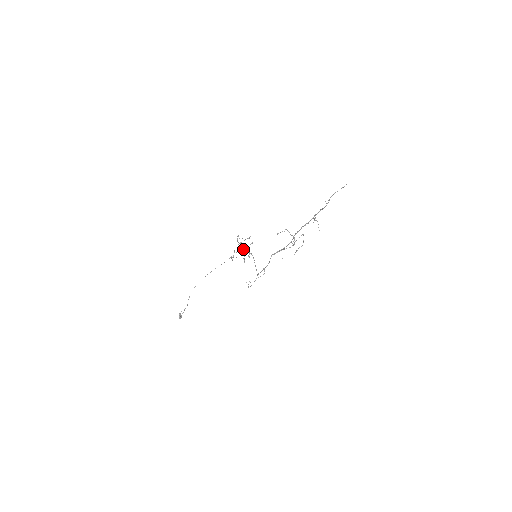
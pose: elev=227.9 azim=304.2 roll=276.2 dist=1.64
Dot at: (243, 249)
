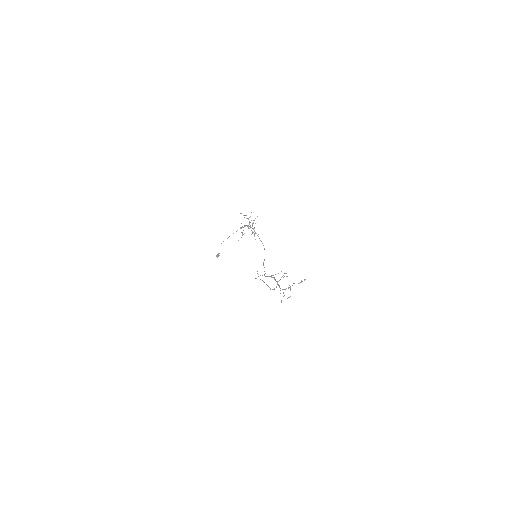
Dot at: occluded
